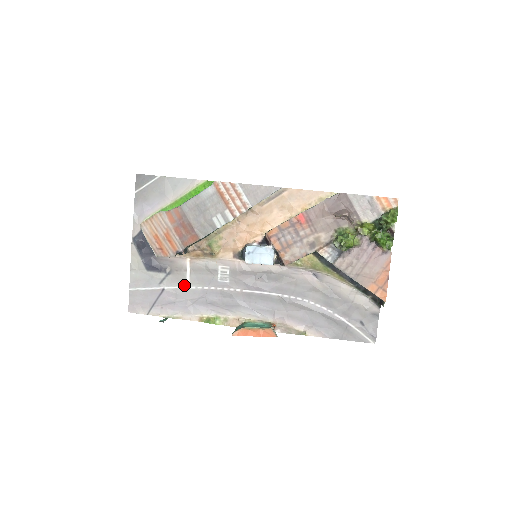
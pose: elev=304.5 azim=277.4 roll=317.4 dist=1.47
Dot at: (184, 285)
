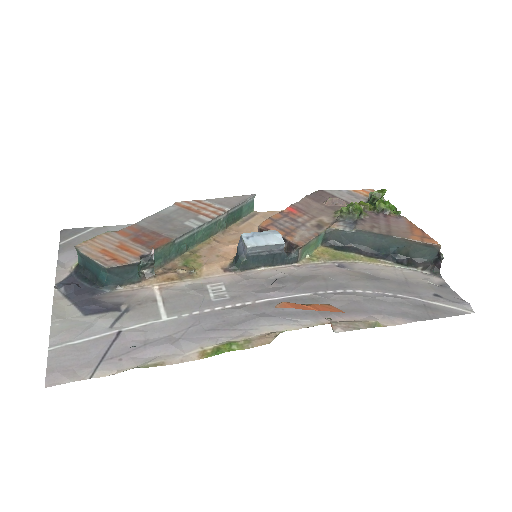
Dot at: (157, 318)
